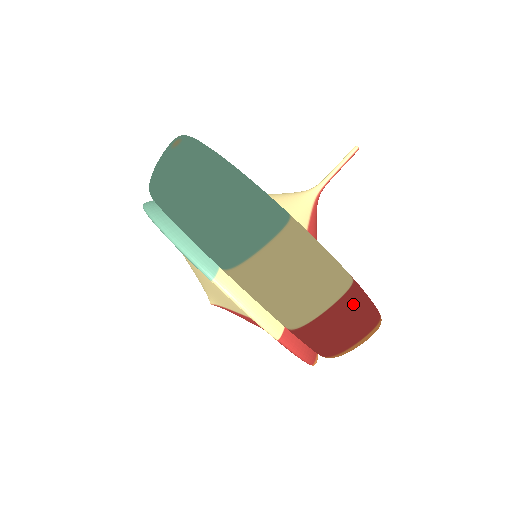
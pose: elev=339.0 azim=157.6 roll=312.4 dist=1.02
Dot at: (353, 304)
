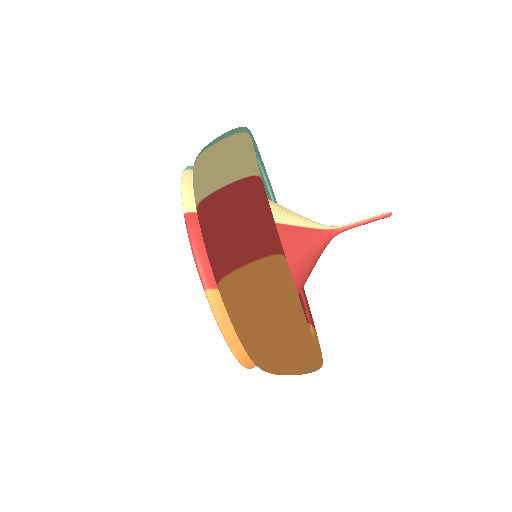
Dot at: (246, 193)
